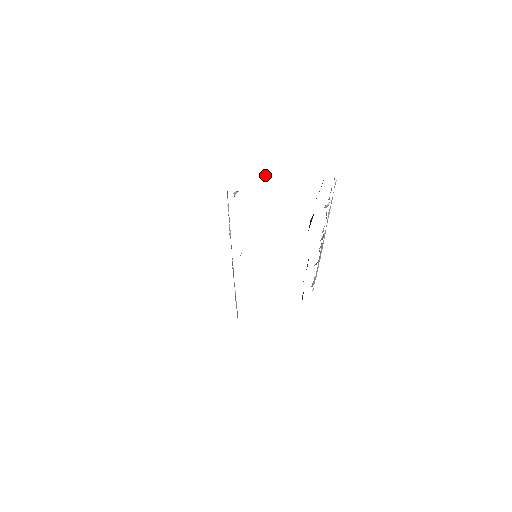
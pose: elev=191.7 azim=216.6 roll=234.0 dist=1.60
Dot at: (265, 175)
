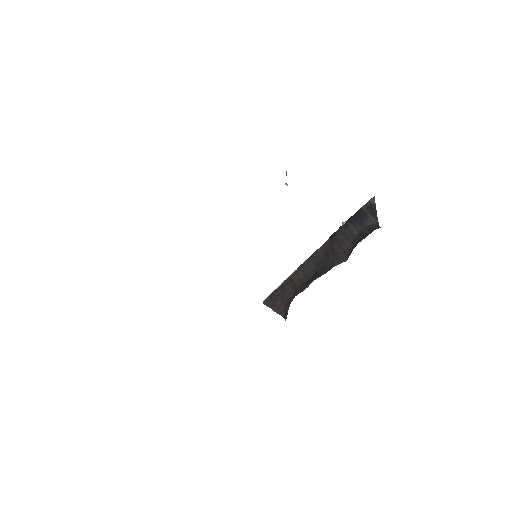
Dot at: (286, 171)
